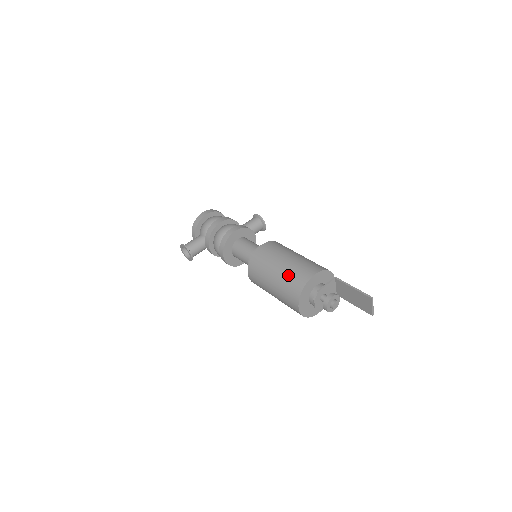
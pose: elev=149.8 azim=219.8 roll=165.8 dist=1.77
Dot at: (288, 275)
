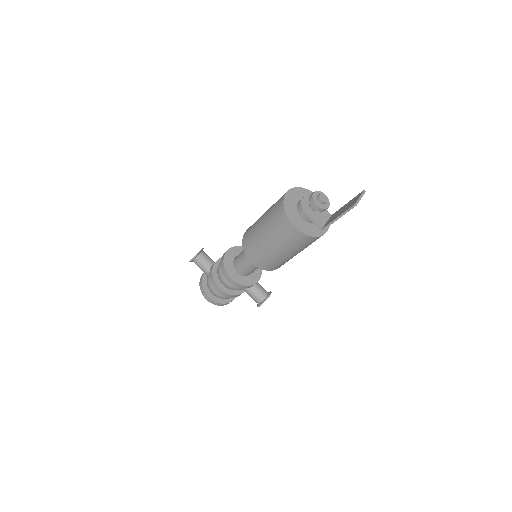
Dot at: occluded
